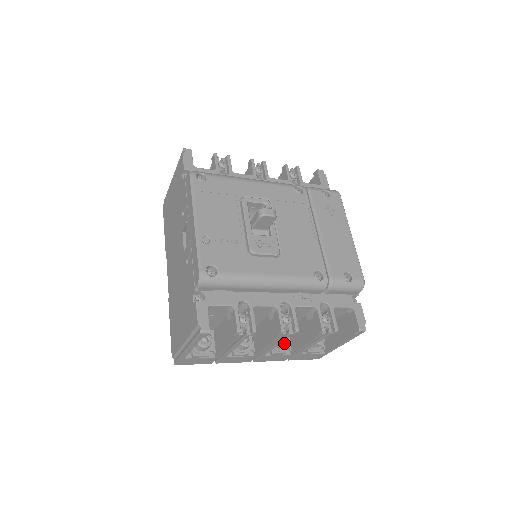
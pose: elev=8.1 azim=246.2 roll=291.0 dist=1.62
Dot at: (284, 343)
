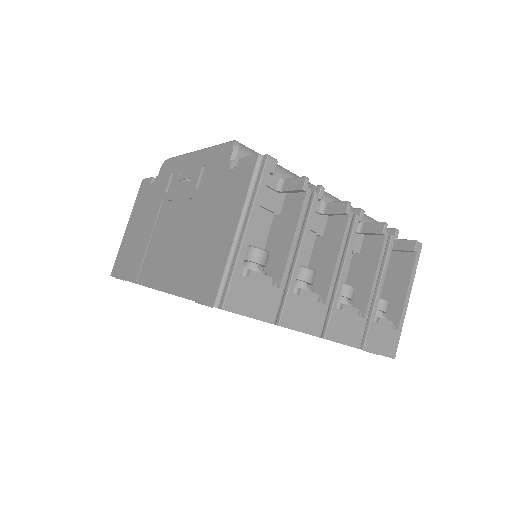
Dot at: (350, 285)
